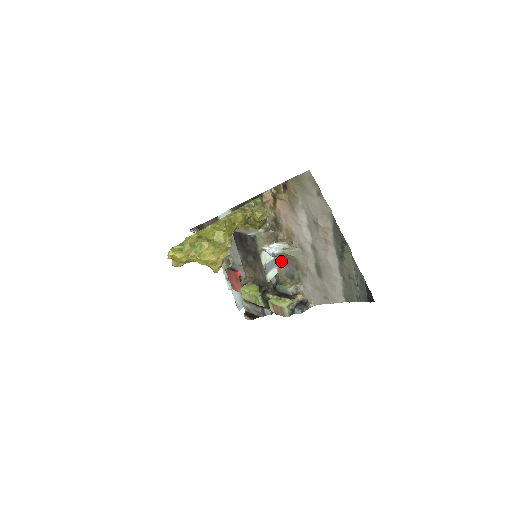
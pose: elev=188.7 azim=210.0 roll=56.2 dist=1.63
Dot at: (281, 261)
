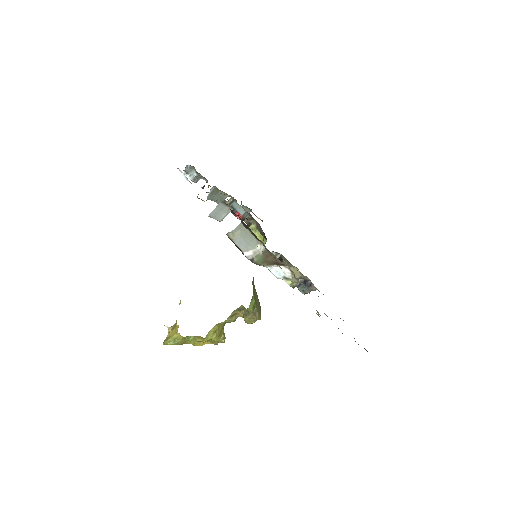
Dot at: occluded
